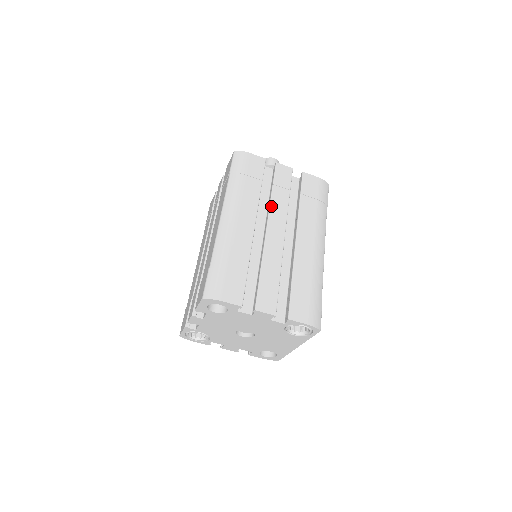
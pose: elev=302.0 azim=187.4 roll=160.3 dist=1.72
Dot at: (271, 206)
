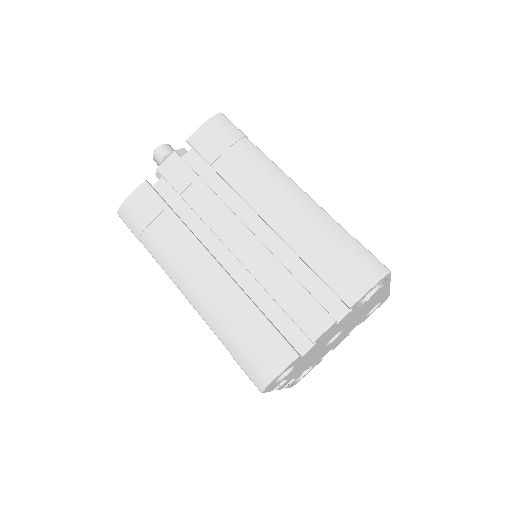
Dot at: (204, 219)
